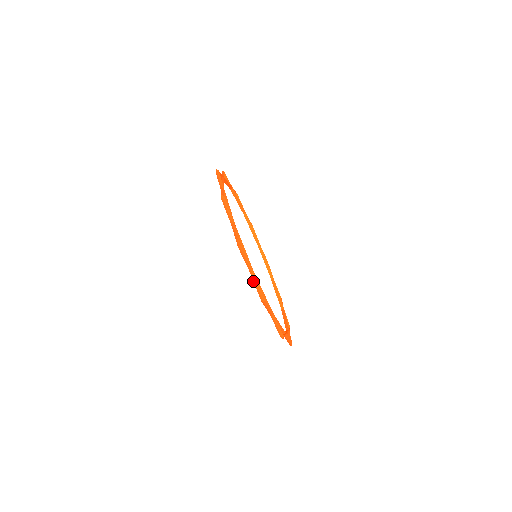
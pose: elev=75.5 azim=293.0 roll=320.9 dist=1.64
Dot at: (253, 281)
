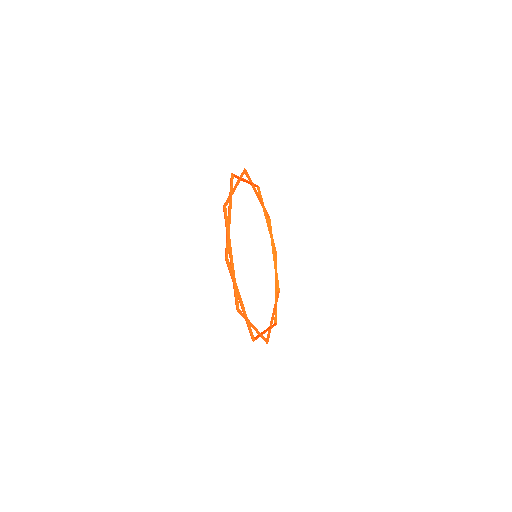
Dot at: occluded
